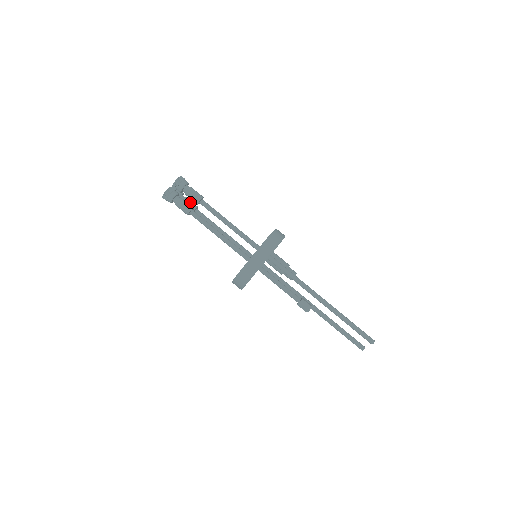
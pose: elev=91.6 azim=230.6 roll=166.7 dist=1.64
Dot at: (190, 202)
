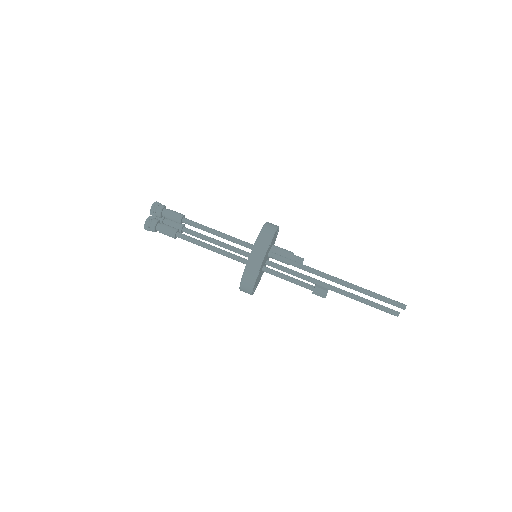
Dot at: (174, 223)
